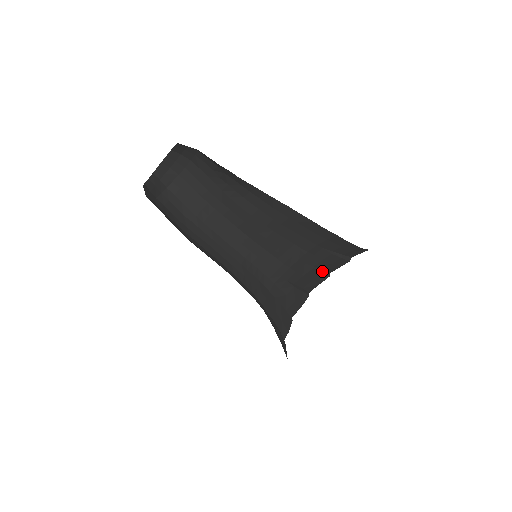
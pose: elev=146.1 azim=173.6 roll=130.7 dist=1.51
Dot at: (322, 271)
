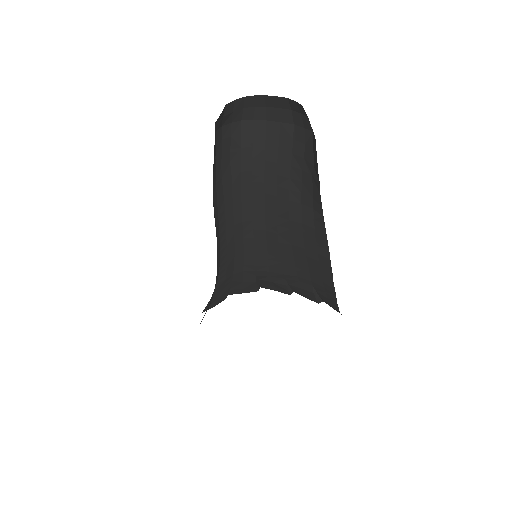
Dot at: (290, 289)
